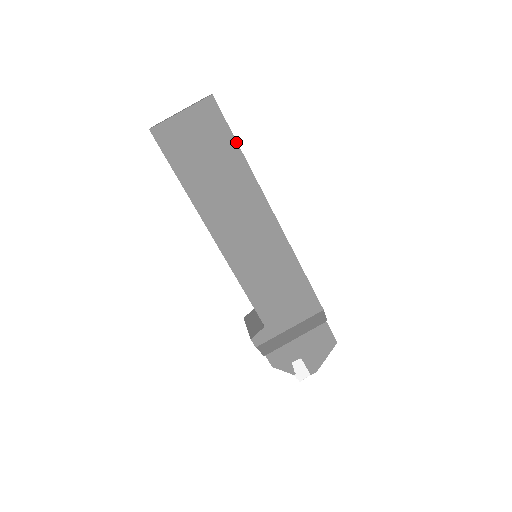
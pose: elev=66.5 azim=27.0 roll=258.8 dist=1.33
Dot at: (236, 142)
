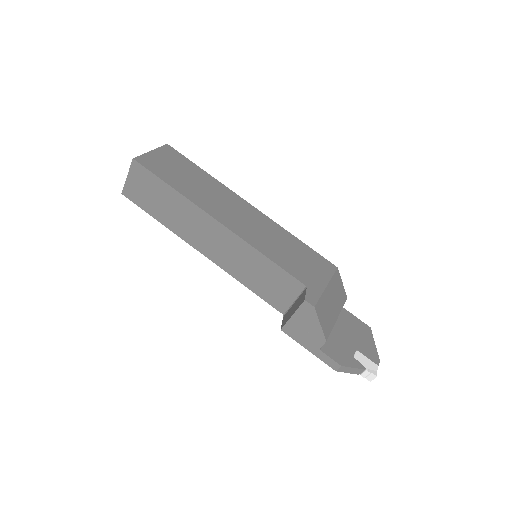
Dot at: (198, 166)
